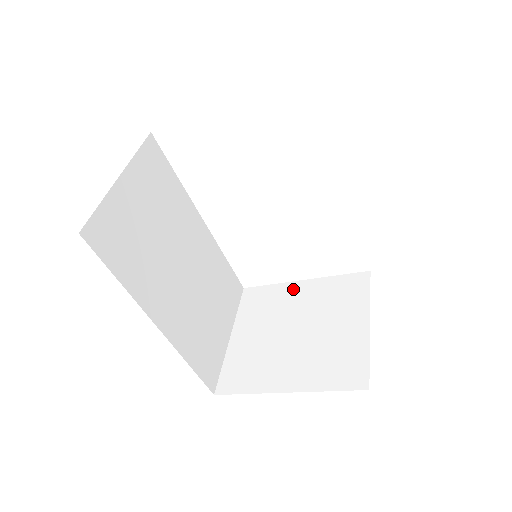
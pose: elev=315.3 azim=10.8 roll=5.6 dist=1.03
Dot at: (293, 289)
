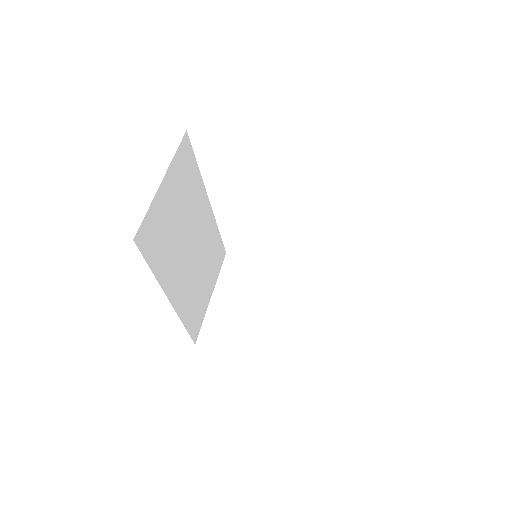
Dot at: (269, 266)
